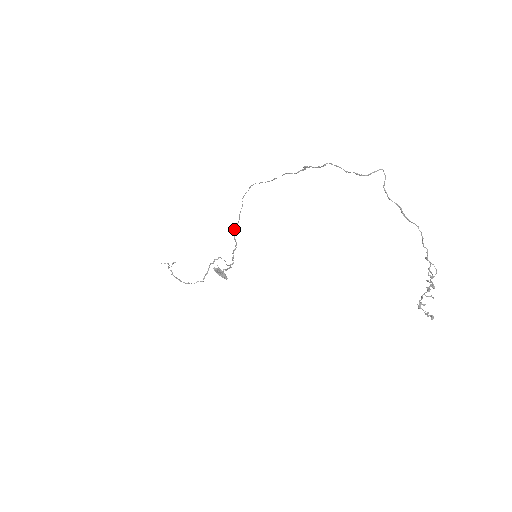
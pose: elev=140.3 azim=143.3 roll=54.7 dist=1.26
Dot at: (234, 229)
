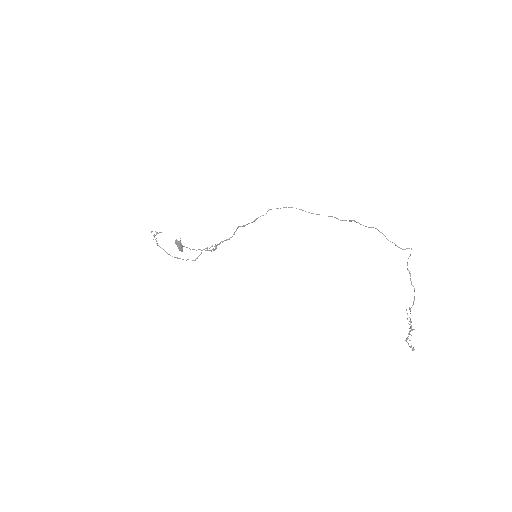
Dot at: (240, 226)
